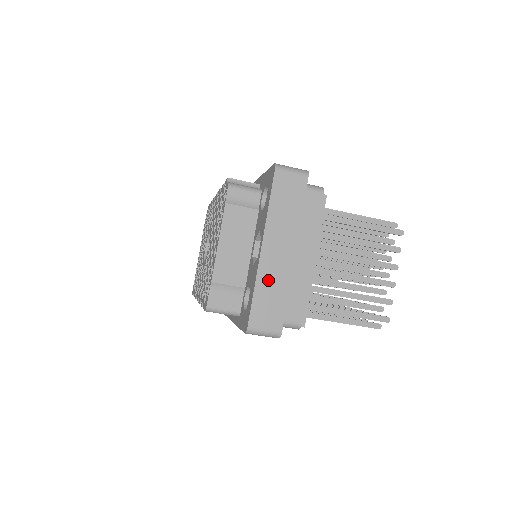
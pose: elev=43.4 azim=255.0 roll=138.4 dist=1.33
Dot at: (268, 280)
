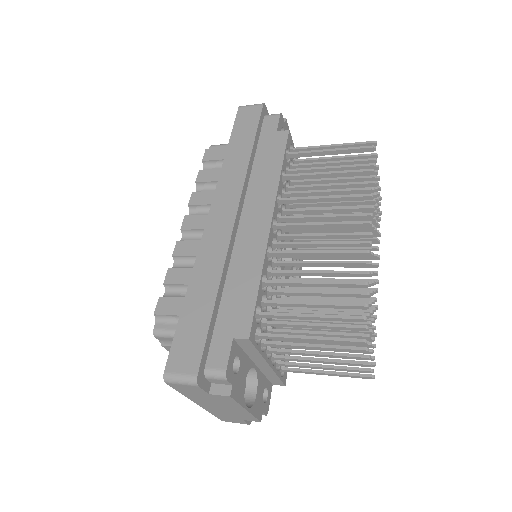
Dot at: (218, 413)
